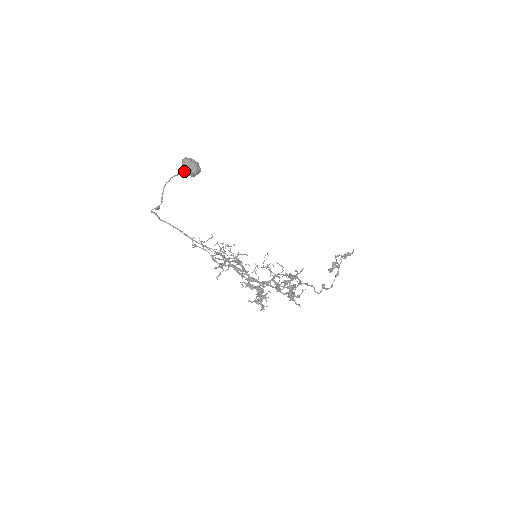
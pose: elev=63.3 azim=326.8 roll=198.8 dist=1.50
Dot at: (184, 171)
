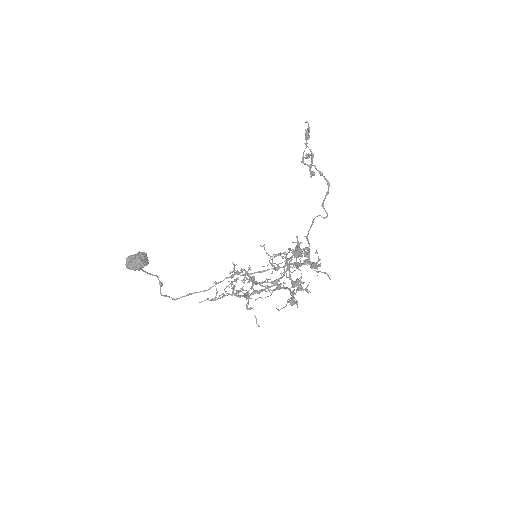
Dot at: occluded
